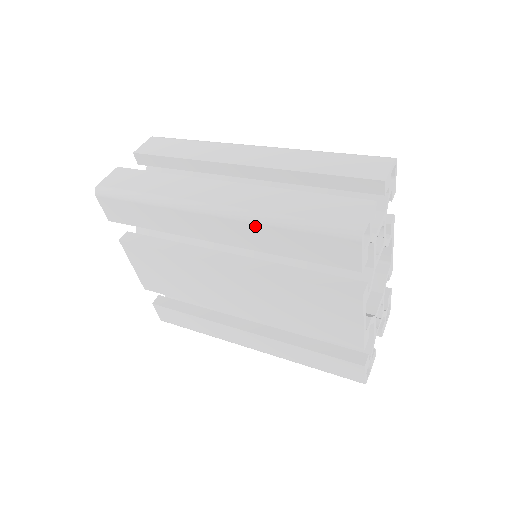
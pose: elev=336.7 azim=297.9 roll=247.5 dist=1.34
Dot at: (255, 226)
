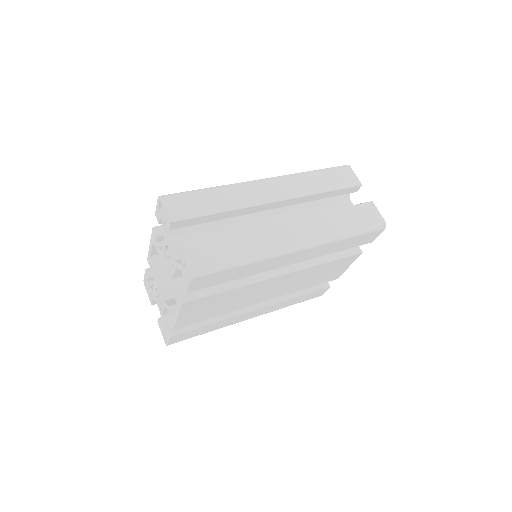
Dot at: (329, 245)
